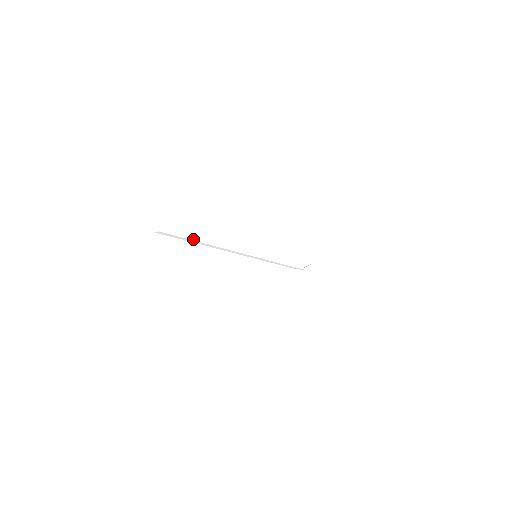
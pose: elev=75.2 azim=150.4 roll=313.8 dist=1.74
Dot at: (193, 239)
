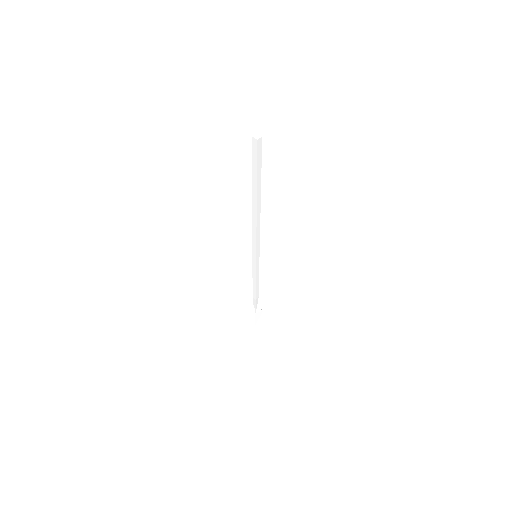
Dot at: (258, 183)
